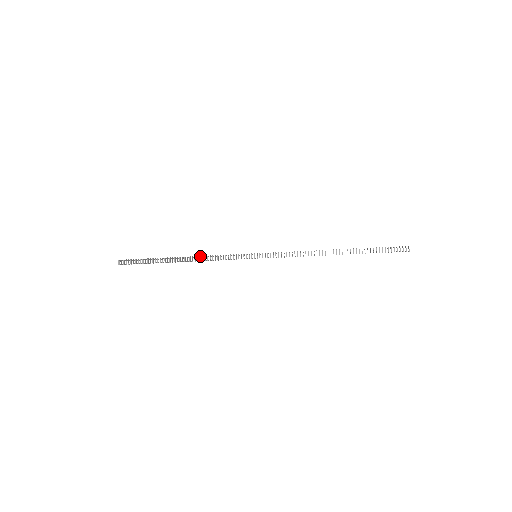
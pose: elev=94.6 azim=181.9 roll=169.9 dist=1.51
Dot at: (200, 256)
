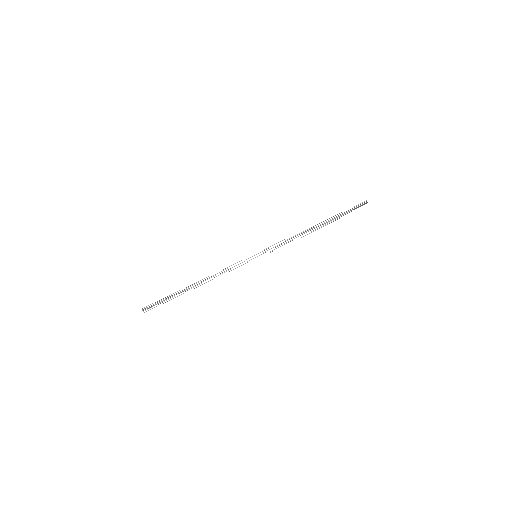
Dot at: (211, 276)
